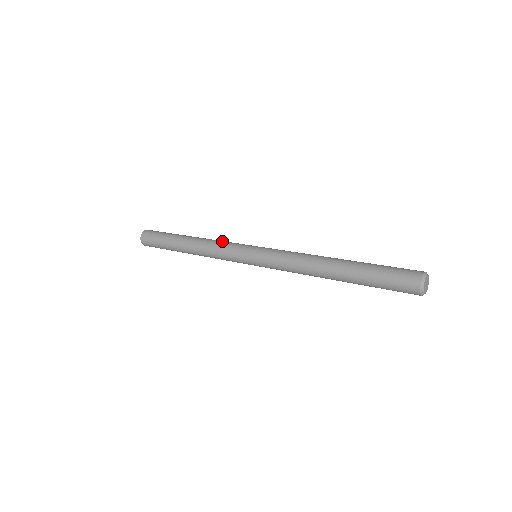
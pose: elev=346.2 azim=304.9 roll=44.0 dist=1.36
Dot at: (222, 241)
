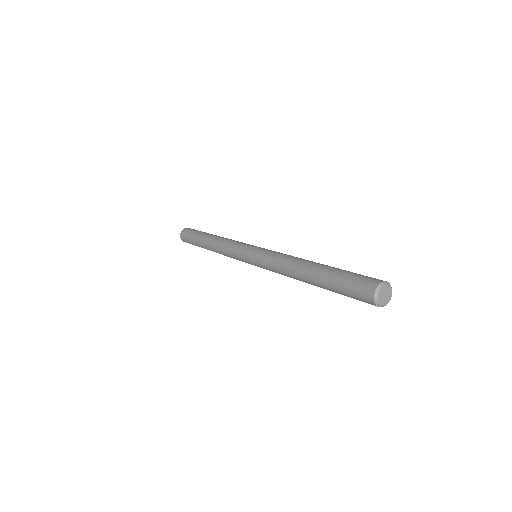
Dot at: occluded
